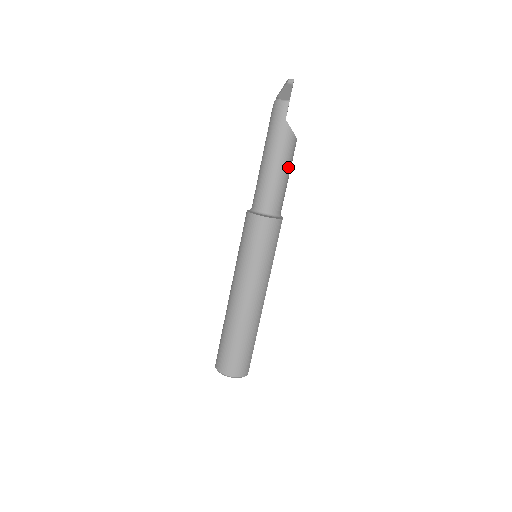
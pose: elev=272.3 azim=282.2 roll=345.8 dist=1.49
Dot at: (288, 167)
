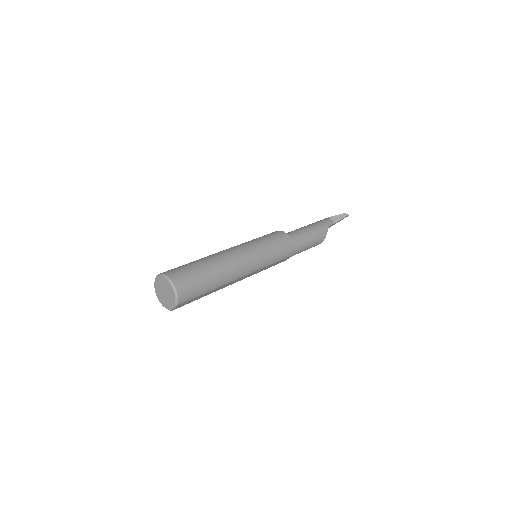
Dot at: (311, 244)
